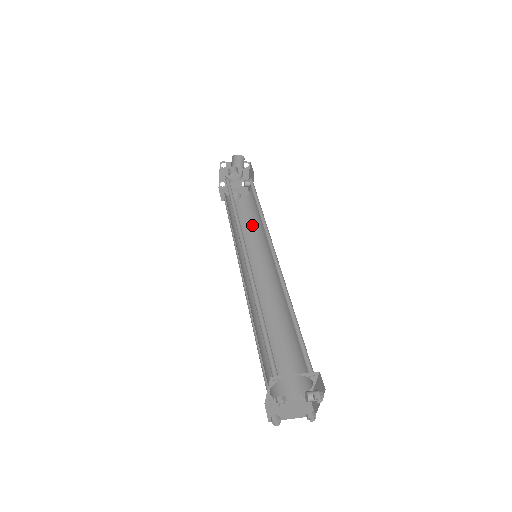
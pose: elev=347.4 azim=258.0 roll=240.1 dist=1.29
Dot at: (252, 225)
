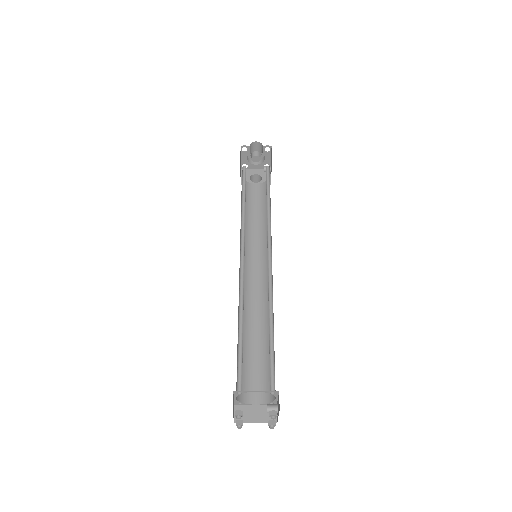
Dot at: (264, 216)
